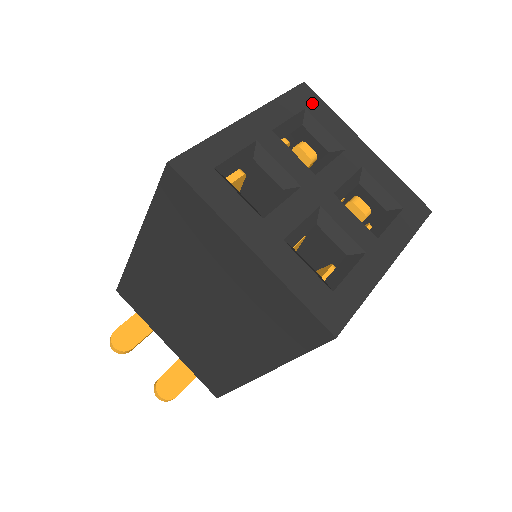
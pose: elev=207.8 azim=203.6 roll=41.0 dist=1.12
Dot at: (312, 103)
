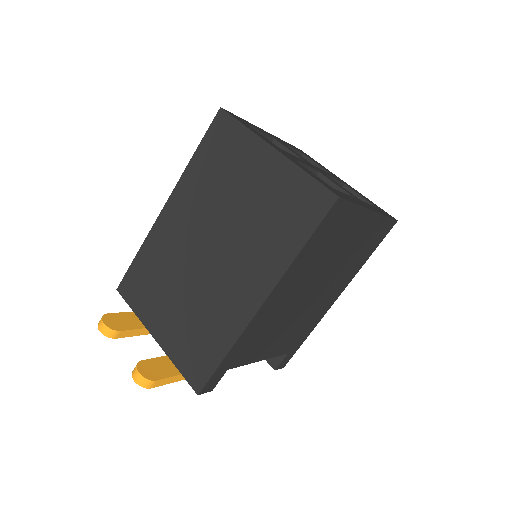
Dot at: (307, 155)
